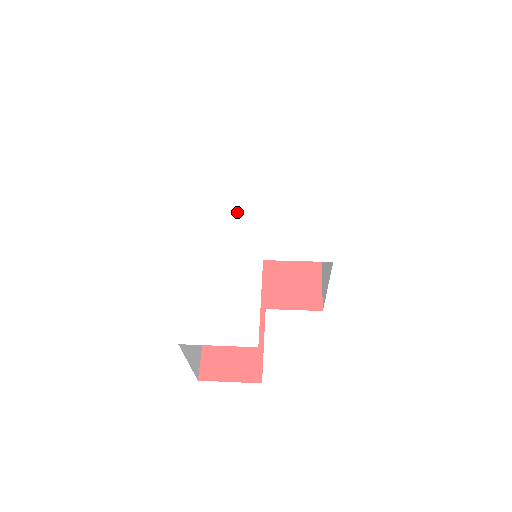
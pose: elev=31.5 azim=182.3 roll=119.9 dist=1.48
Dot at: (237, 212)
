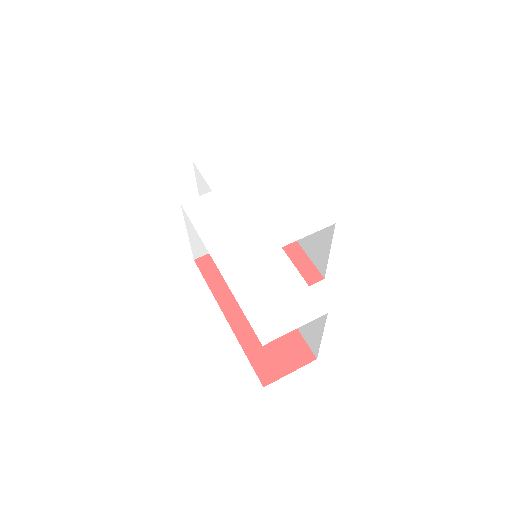
Dot at: (232, 221)
